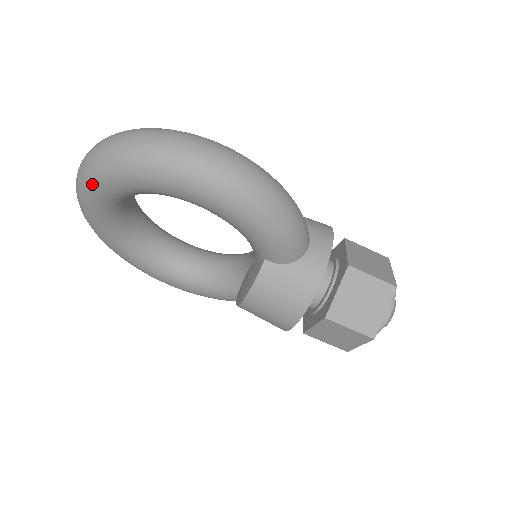
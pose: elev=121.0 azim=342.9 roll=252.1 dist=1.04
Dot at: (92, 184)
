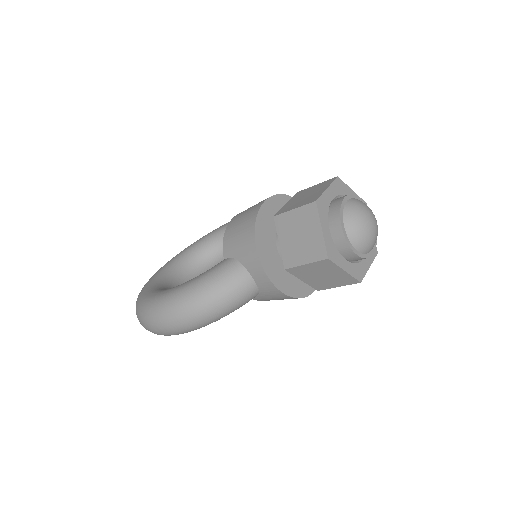
Dot at: occluded
